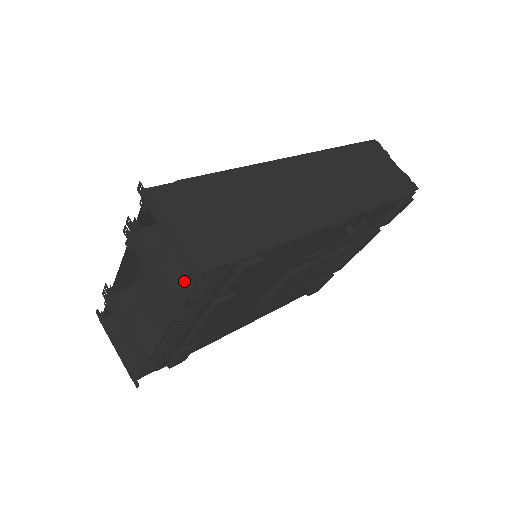
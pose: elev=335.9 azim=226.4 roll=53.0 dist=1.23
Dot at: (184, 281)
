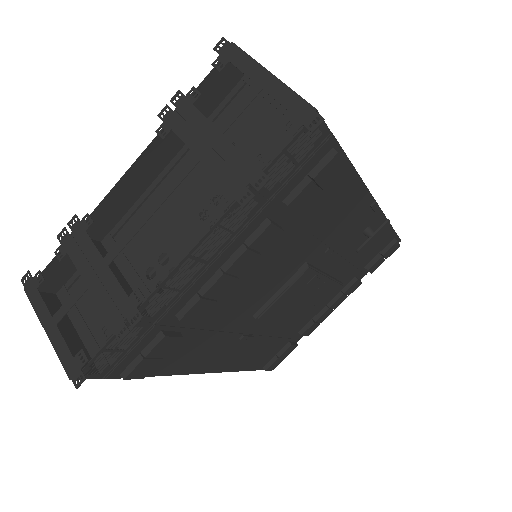
Dot at: occluded
